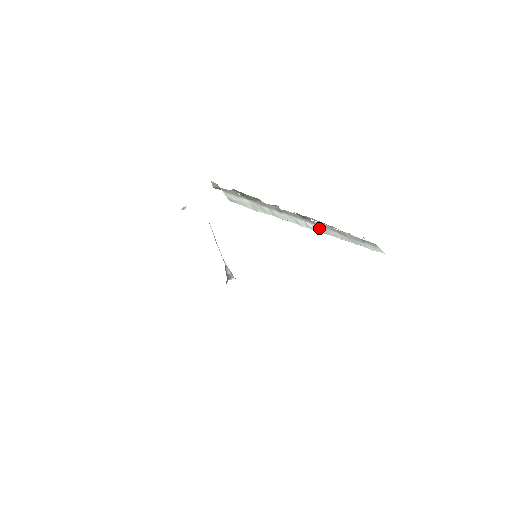
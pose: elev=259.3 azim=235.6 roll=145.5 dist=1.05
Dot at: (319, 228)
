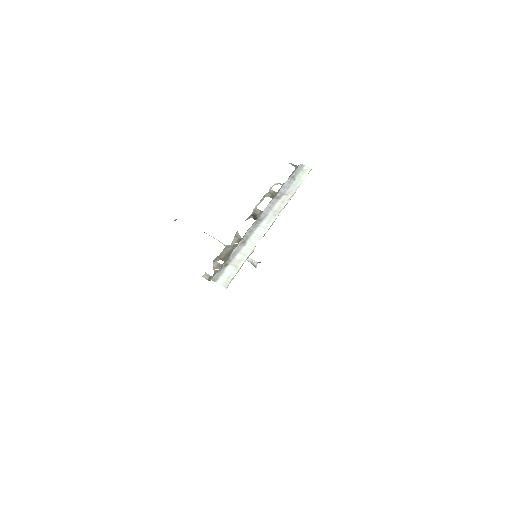
Dot at: (268, 218)
